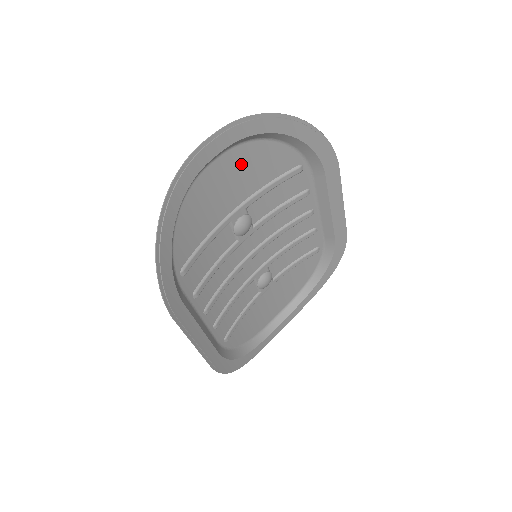
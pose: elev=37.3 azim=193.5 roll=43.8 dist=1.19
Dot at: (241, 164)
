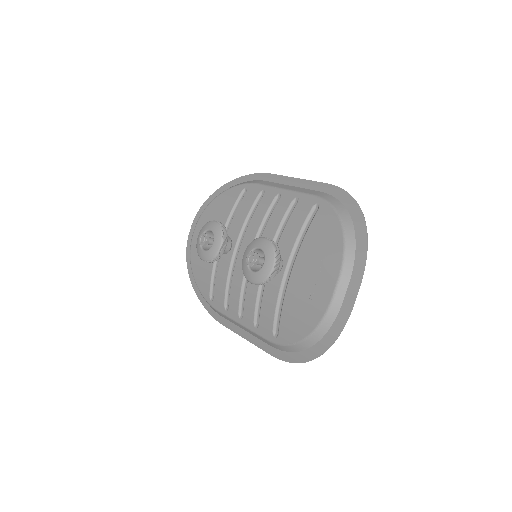
Dot at: (325, 262)
